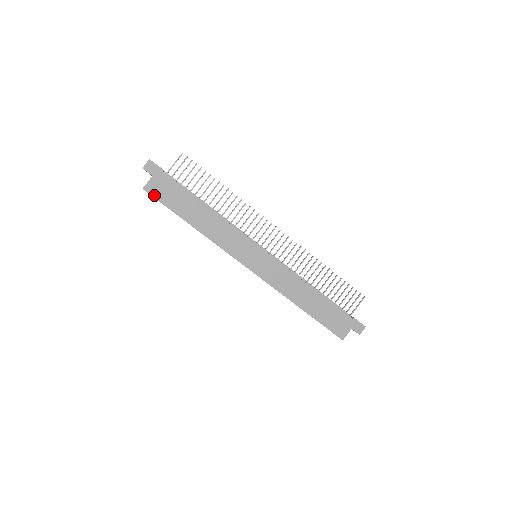
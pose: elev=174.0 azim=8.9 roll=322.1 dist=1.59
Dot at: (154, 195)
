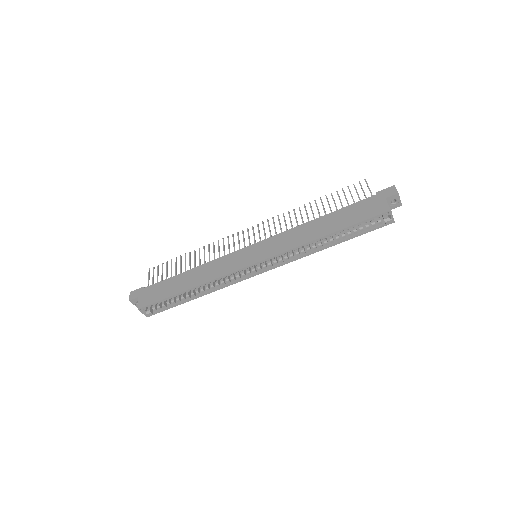
Dot at: (148, 304)
